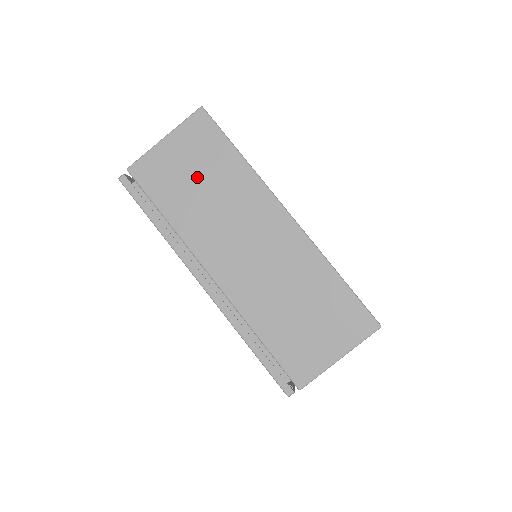
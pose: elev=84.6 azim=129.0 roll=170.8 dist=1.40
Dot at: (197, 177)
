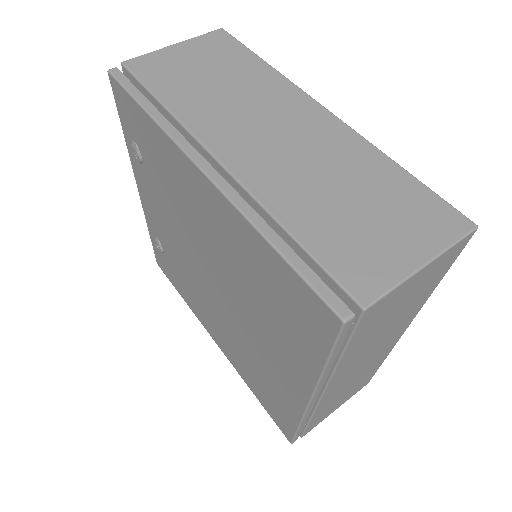
Dot at: (210, 73)
